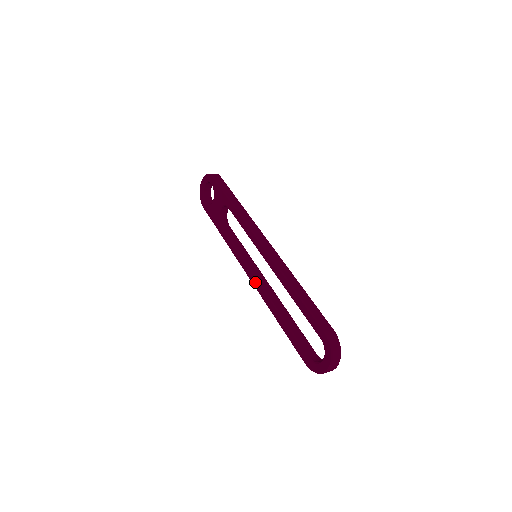
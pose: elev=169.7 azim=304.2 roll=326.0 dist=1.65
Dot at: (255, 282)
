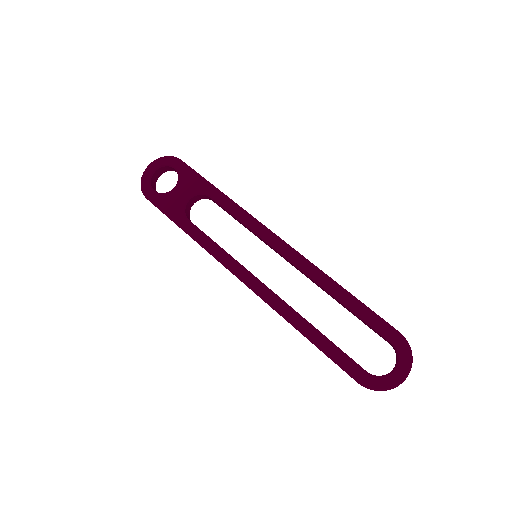
Dot at: (259, 286)
